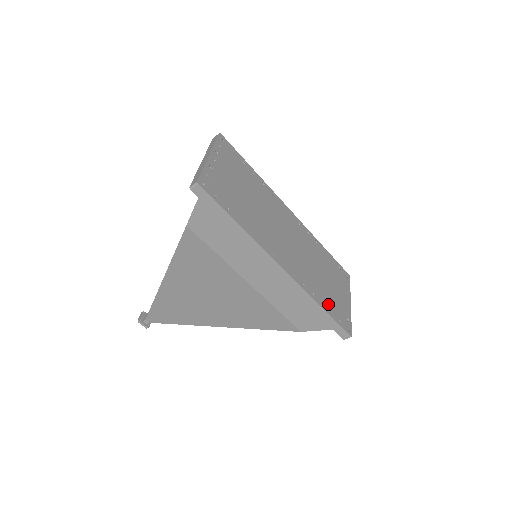
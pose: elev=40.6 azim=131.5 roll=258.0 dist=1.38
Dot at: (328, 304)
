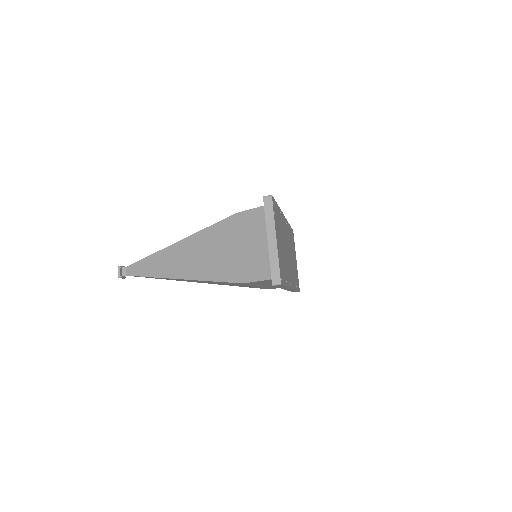
Dot at: (296, 282)
